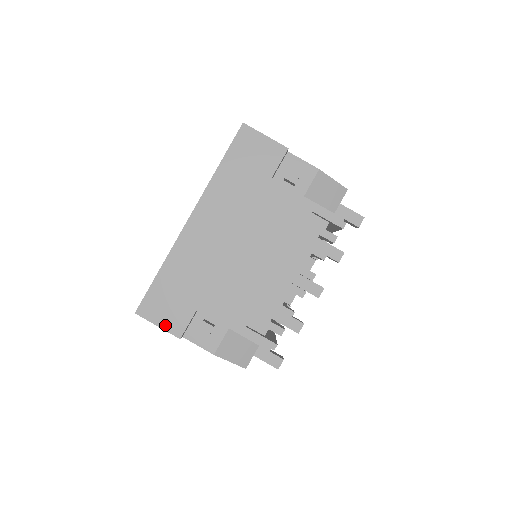
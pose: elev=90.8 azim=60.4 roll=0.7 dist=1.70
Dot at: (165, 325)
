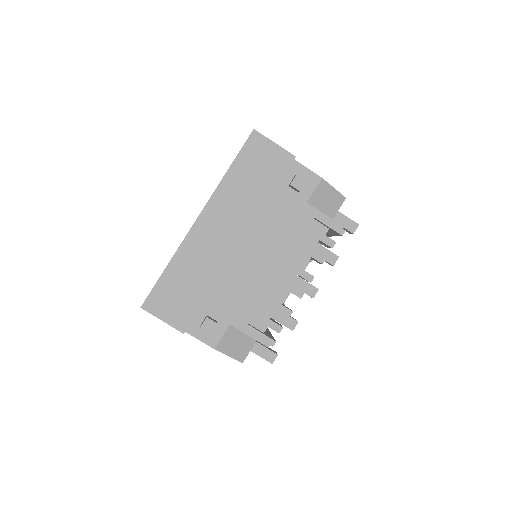
Dot at: (170, 320)
